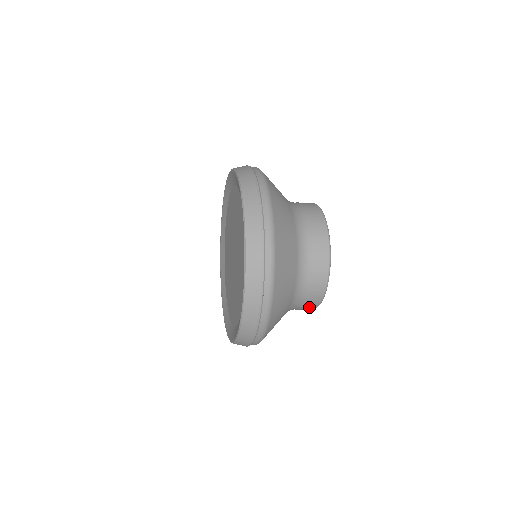
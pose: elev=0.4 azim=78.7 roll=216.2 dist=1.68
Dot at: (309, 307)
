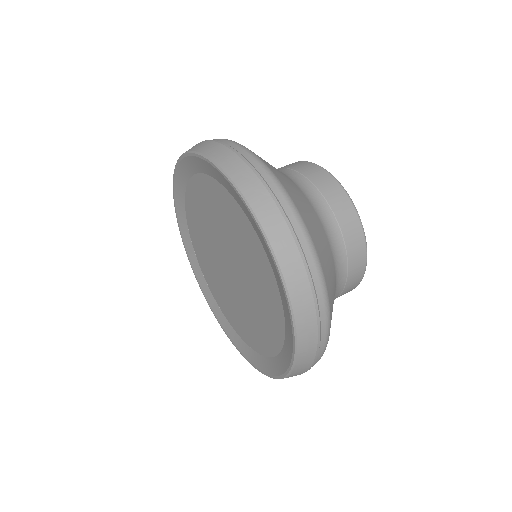
Dot at: occluded
